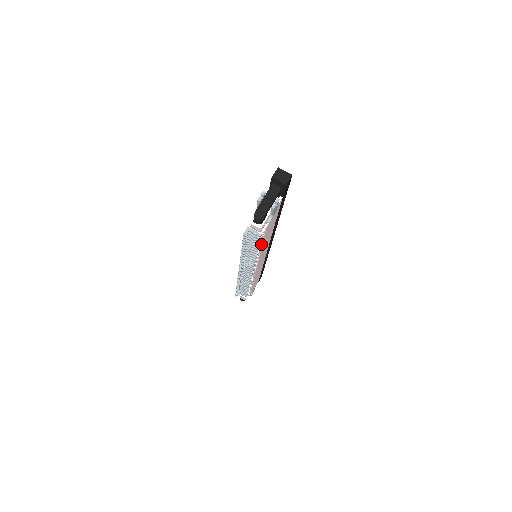
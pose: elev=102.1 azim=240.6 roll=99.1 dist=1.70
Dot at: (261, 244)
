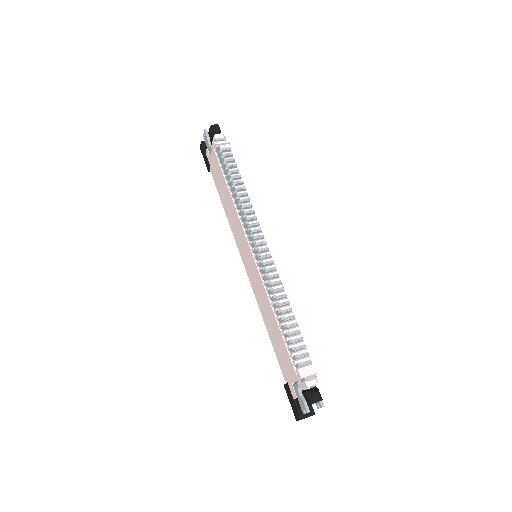
Dot at: occluded
